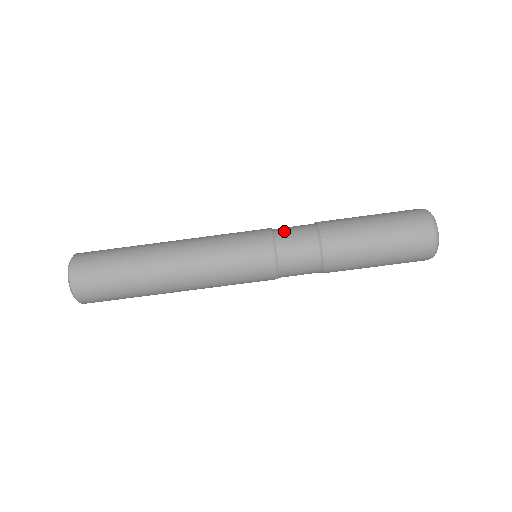
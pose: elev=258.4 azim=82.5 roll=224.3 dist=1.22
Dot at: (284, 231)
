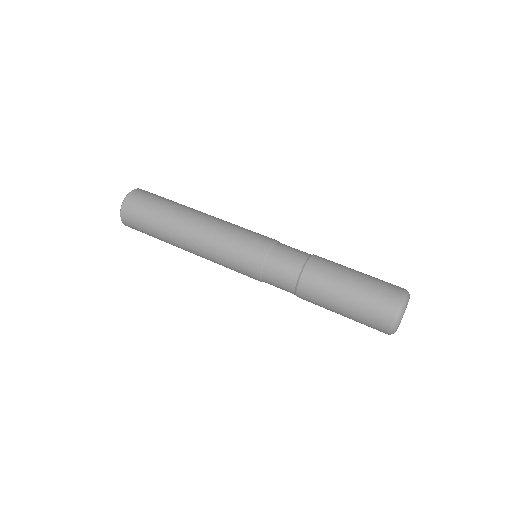
Dot at: (285, 245)
